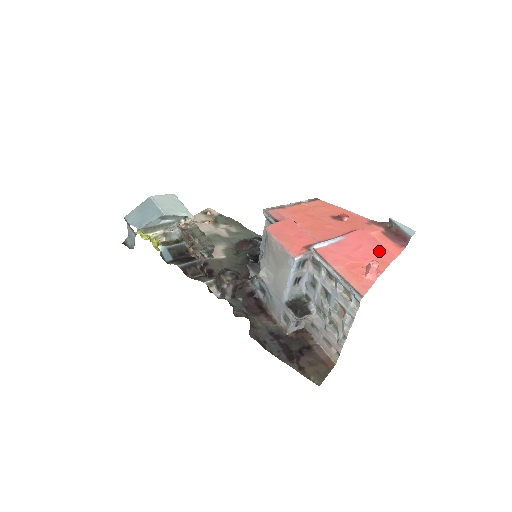
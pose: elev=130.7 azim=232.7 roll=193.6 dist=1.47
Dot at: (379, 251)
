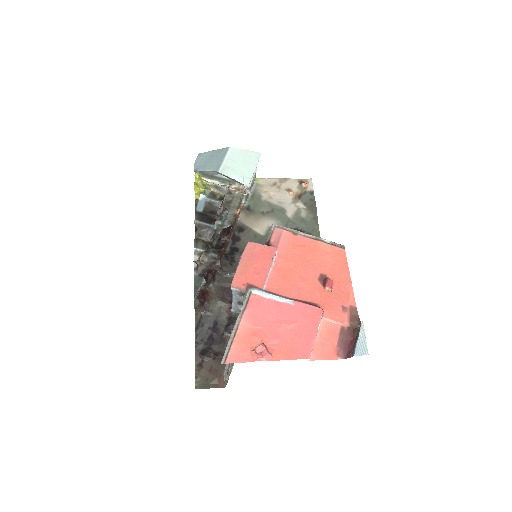
Dot at: (301, 341)
